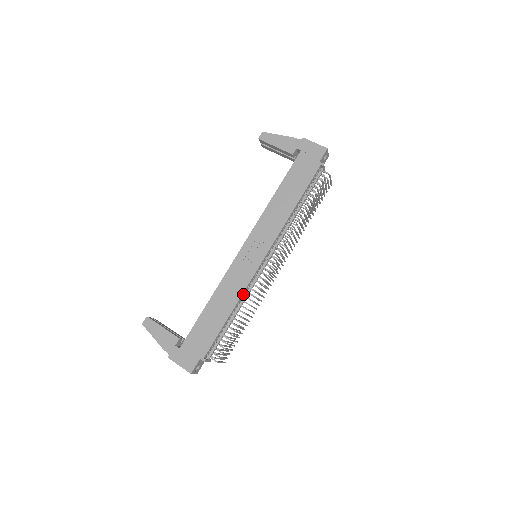
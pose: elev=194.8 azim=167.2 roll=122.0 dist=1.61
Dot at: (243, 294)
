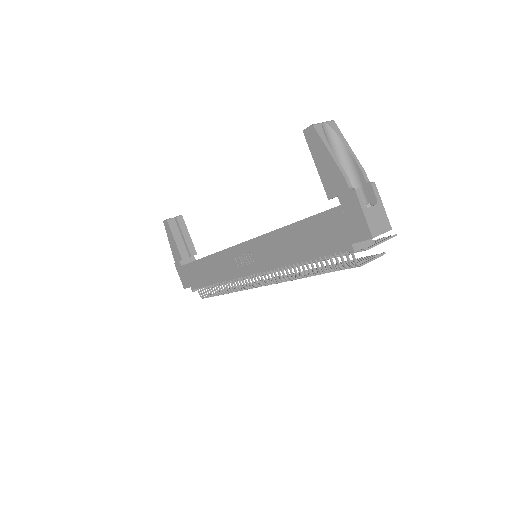
Dot at: occluded
